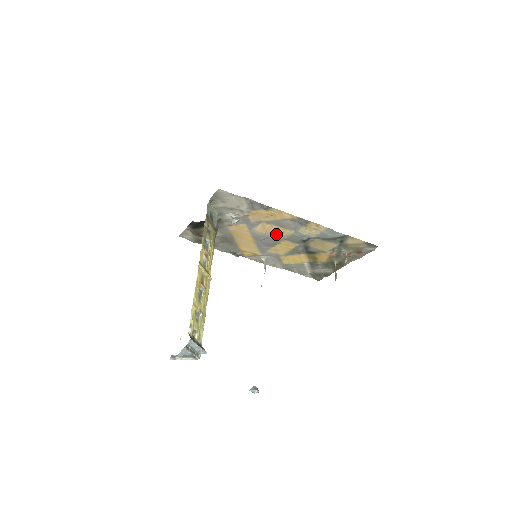
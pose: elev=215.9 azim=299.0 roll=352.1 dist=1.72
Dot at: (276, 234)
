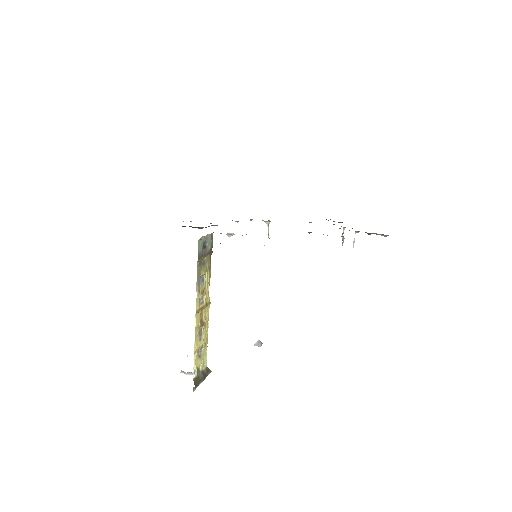
Dot at: occluded
